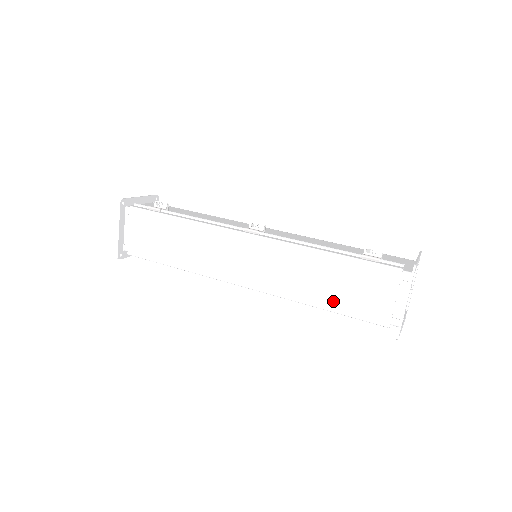
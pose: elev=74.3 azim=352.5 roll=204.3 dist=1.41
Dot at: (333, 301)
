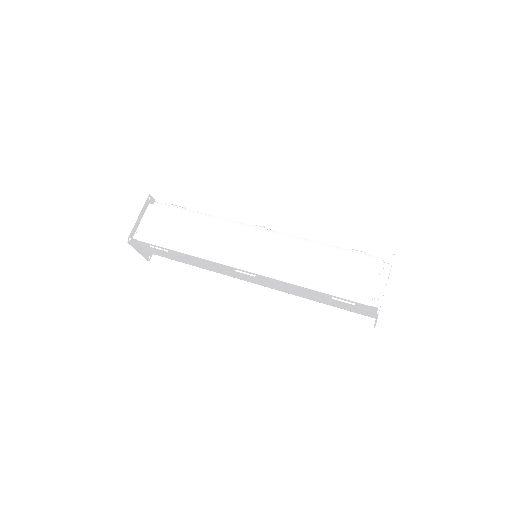
Dot at: (324, 283)
